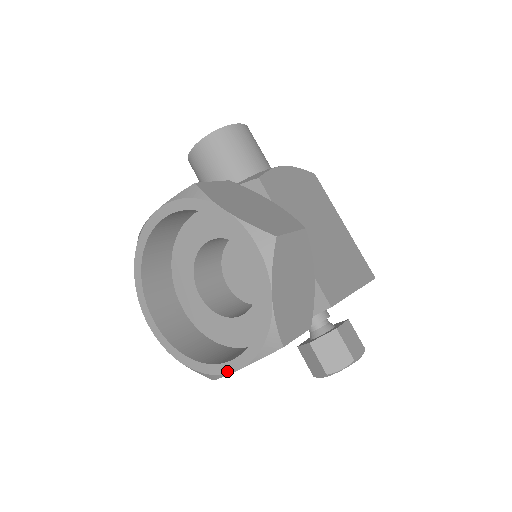
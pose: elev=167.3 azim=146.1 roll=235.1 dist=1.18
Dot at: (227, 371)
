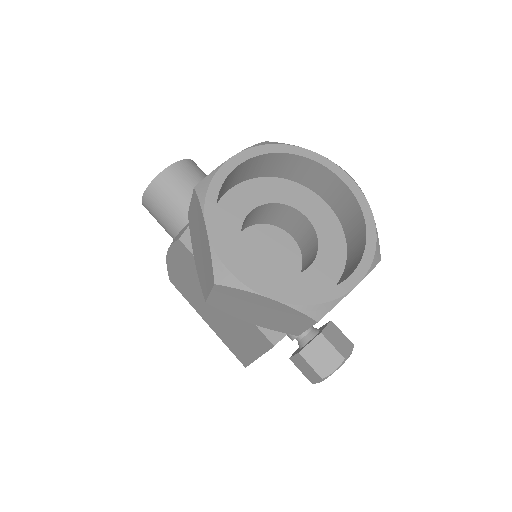
Dot at: (346, 290)
